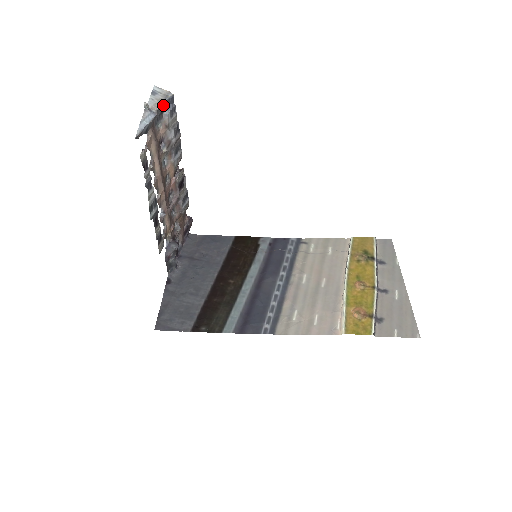
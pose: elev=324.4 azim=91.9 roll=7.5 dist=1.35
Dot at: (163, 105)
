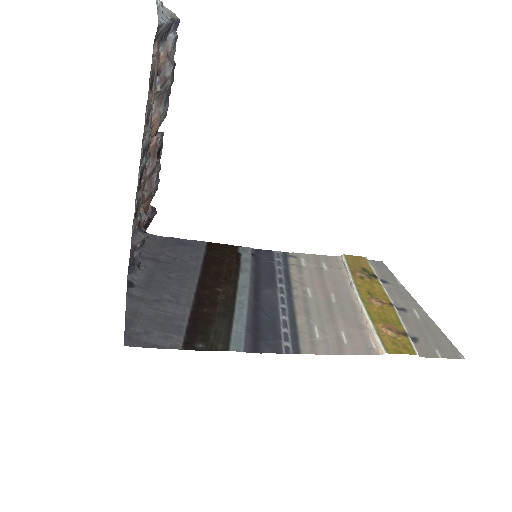
Dot at: (172, 21)
